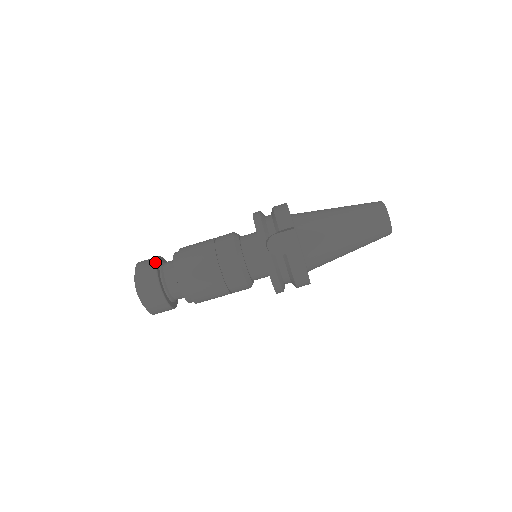
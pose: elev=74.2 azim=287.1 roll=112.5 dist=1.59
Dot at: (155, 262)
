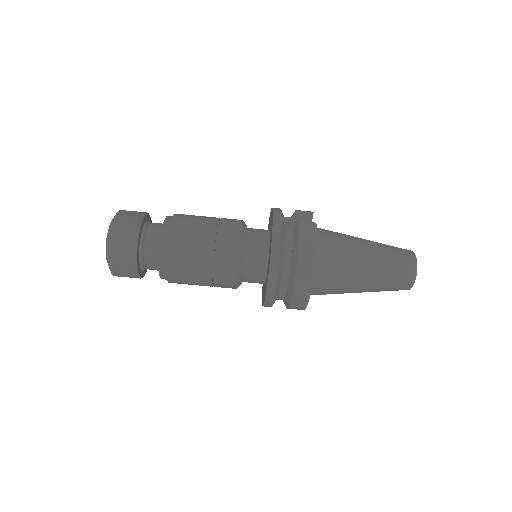
Dot at: occluded
